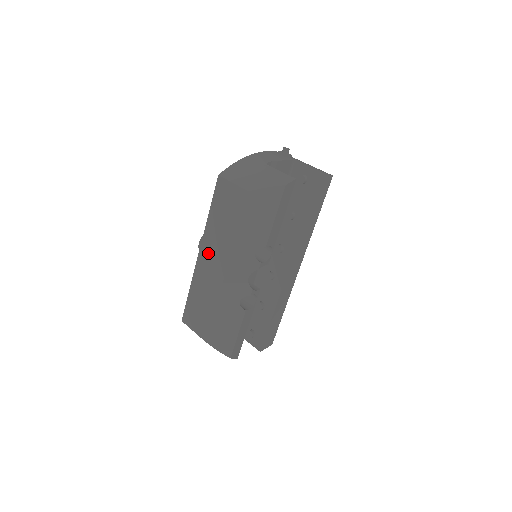
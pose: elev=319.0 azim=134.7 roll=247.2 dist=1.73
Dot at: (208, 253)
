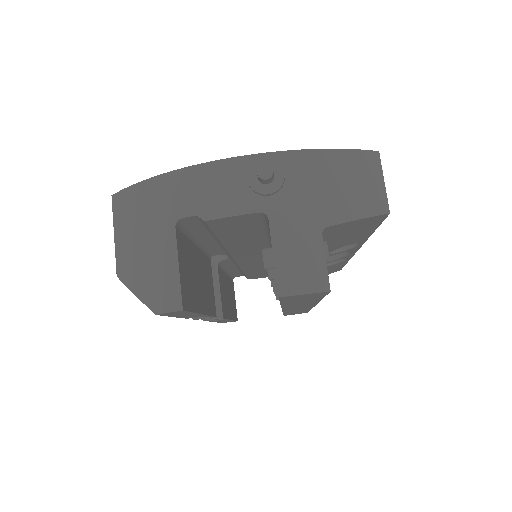
Dot at: occluded
